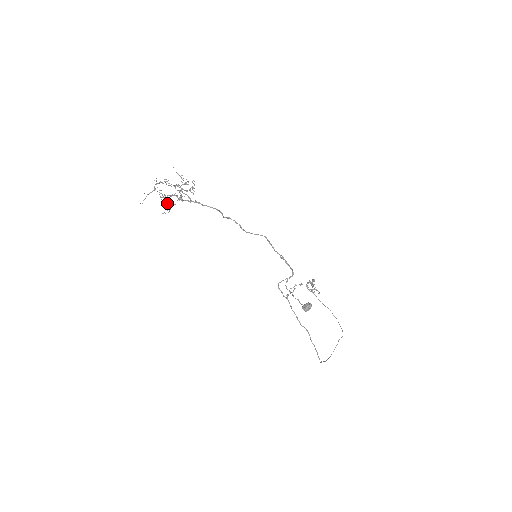
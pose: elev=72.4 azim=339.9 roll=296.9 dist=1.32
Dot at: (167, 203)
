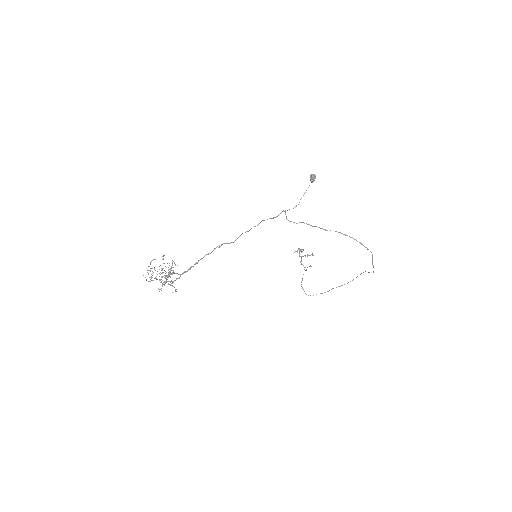
Dot at: occluded
